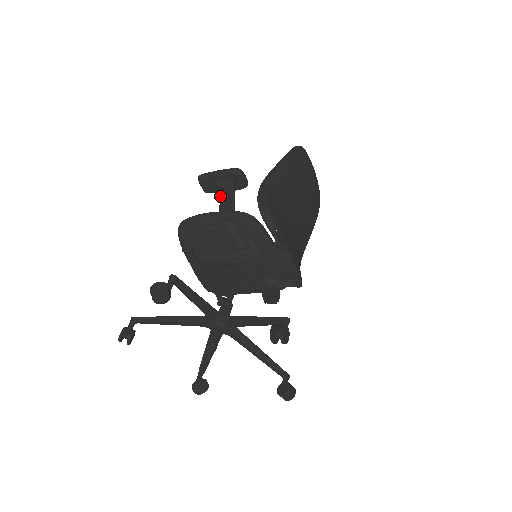
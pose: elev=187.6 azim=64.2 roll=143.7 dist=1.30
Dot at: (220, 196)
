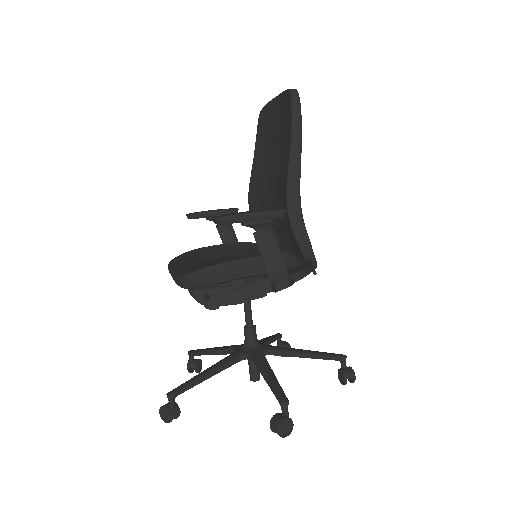
Dot at: (258, 246)
